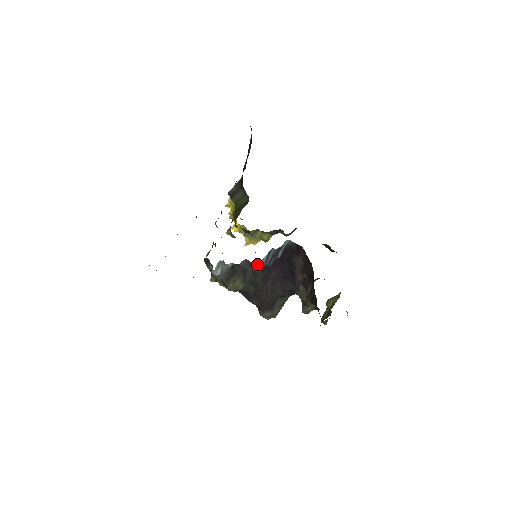
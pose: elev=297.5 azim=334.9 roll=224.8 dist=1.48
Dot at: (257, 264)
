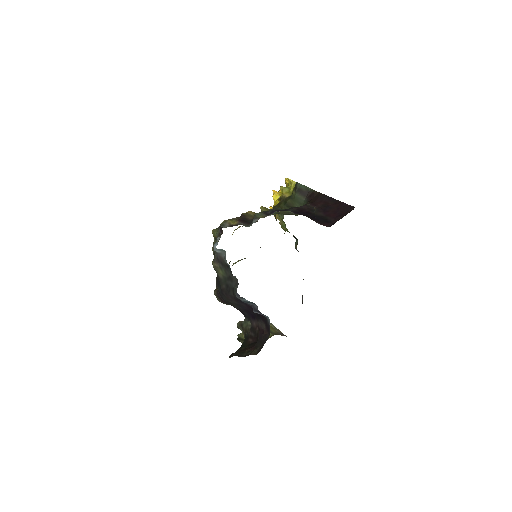
Dot at: (239, 295)
